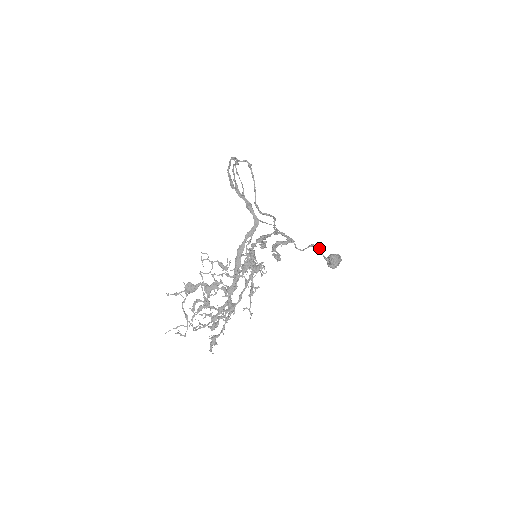
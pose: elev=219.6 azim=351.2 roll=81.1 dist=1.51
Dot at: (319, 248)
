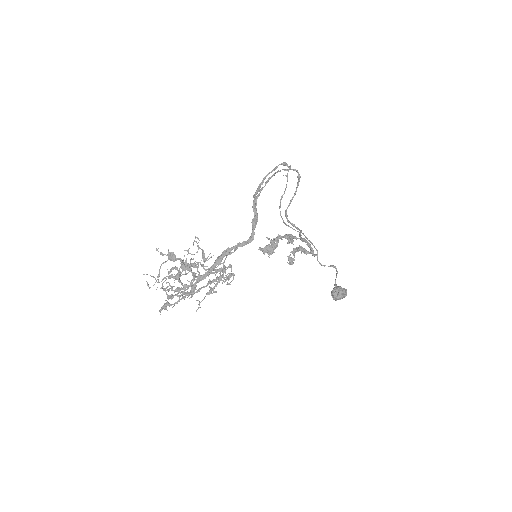
Dot at: (337, 273)
